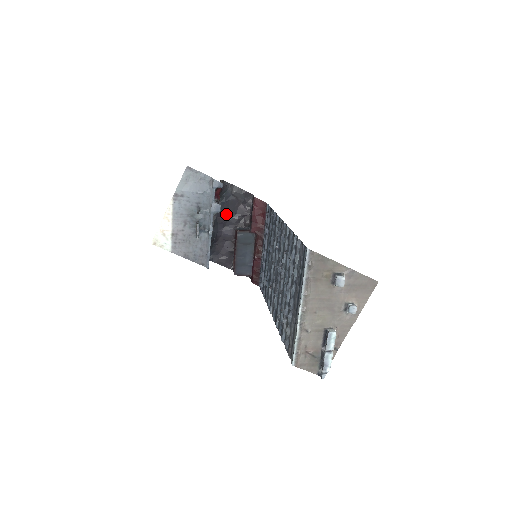
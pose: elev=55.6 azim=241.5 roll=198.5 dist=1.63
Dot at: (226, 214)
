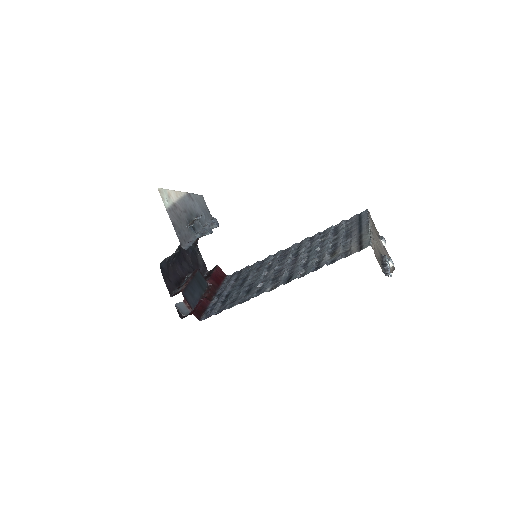
Dot at: (187, 259)
